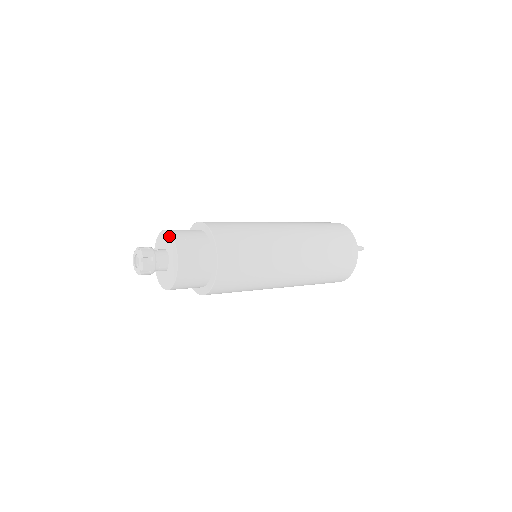
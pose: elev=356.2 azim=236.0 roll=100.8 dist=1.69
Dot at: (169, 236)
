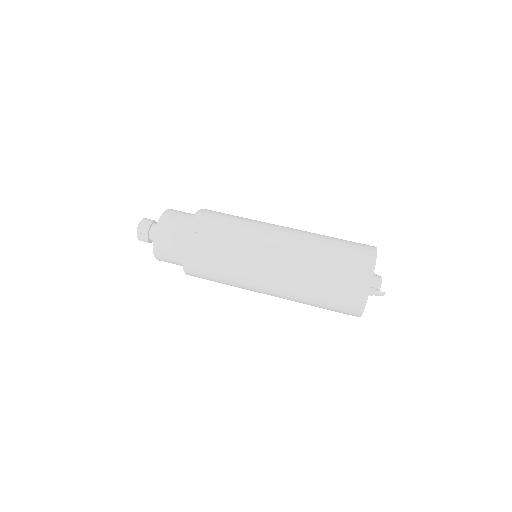
Dot at: (160, 218)
